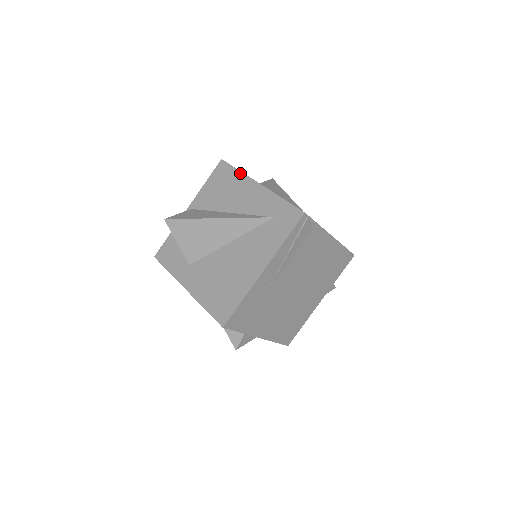
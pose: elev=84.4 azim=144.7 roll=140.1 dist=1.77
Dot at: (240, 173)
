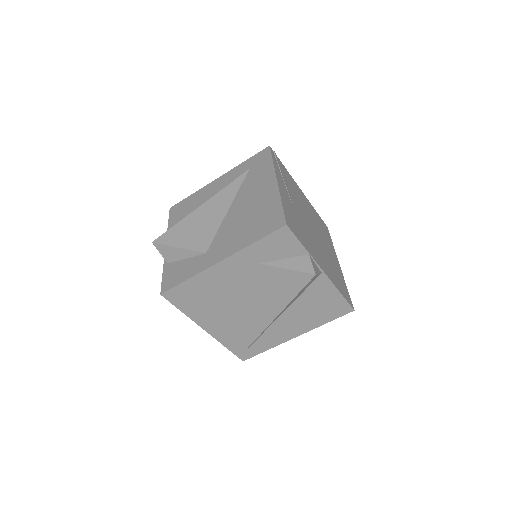
Dot at: (195, 193)
